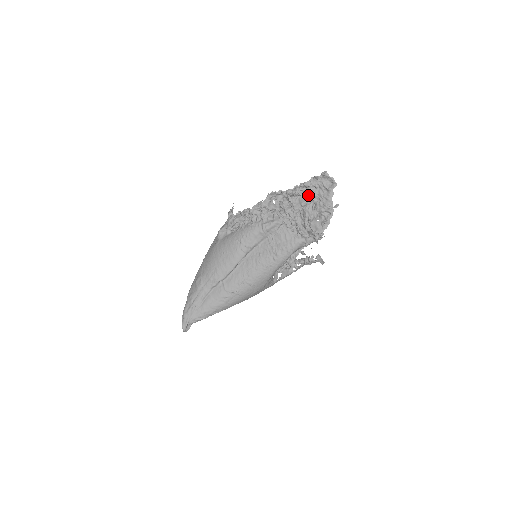
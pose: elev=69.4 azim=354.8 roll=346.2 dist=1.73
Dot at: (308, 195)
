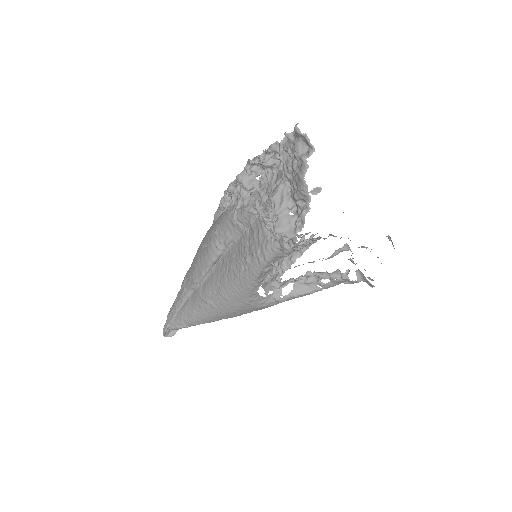
Dot at: (283, 167)
